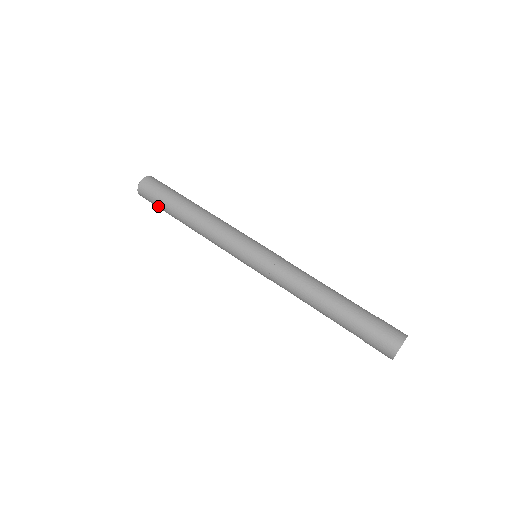
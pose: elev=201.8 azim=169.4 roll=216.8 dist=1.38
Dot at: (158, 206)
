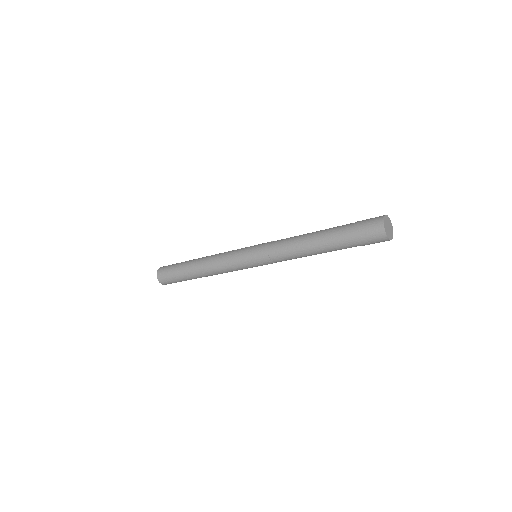
Dot at: occluded
